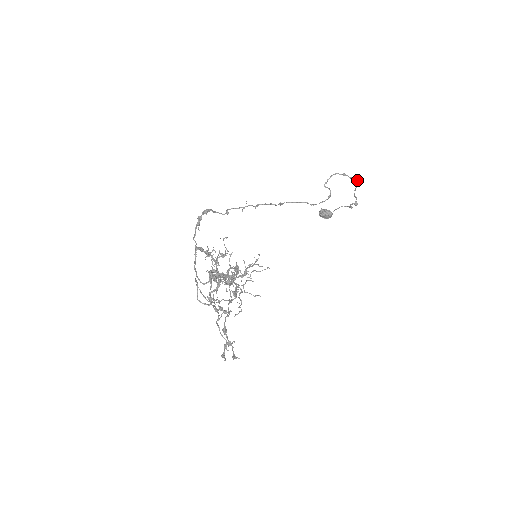
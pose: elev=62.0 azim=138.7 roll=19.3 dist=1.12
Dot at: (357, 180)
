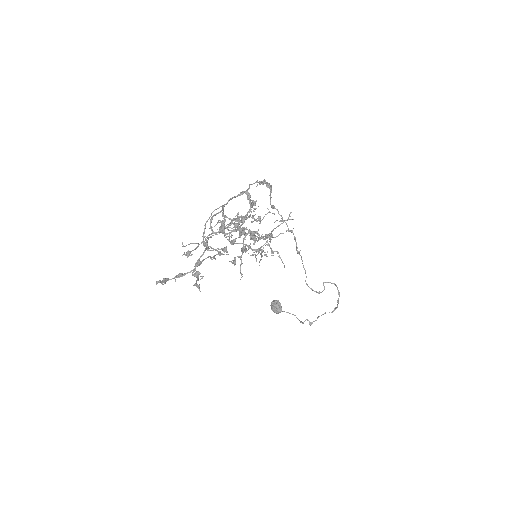
Dot at: (335, 309)
